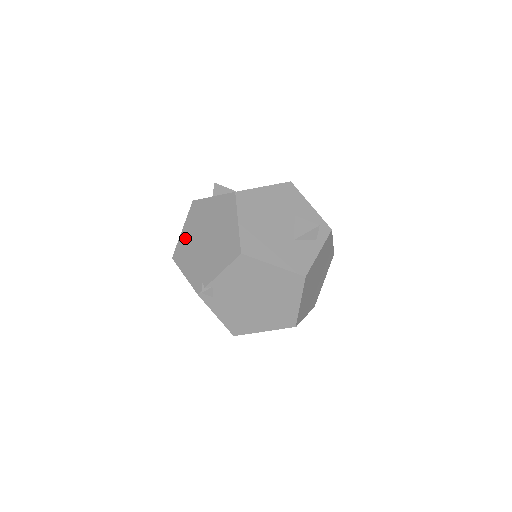
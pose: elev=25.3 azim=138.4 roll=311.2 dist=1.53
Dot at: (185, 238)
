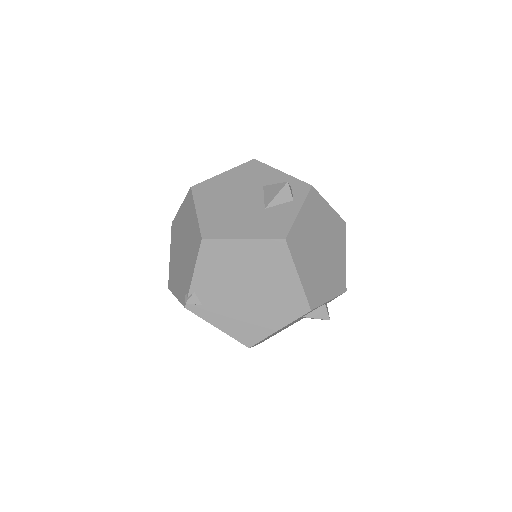
Dot at: (172, 261)
